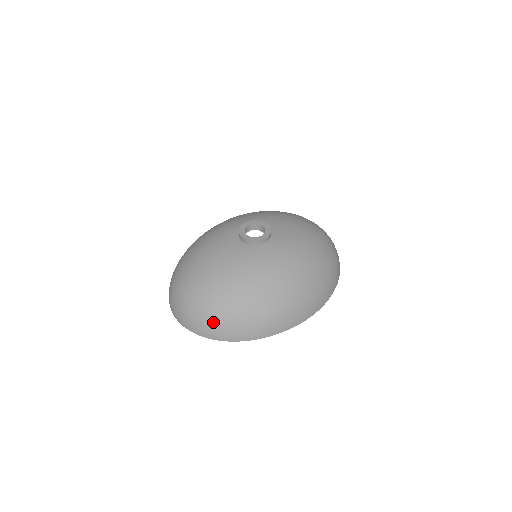
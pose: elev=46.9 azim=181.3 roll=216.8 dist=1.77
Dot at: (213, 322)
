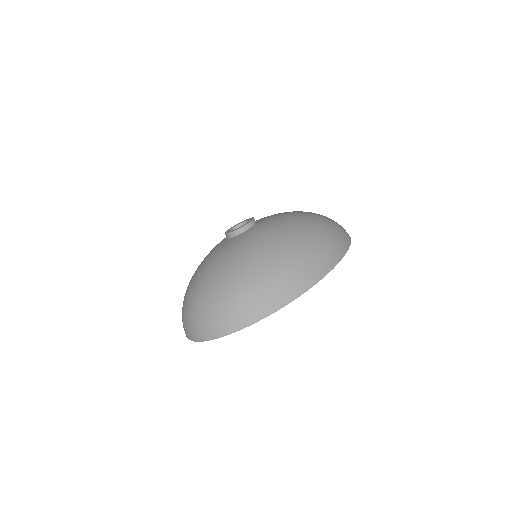
Dot at: (222, 312)
